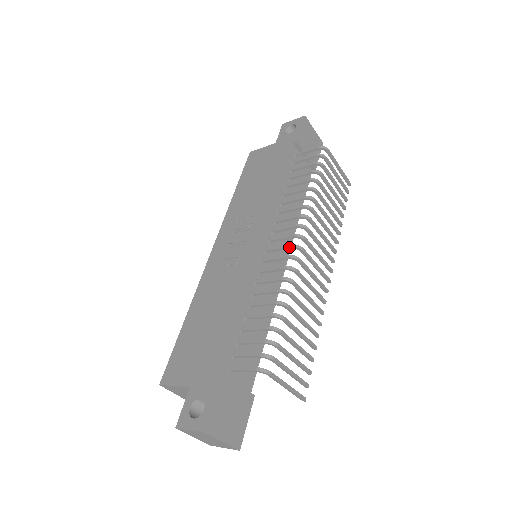
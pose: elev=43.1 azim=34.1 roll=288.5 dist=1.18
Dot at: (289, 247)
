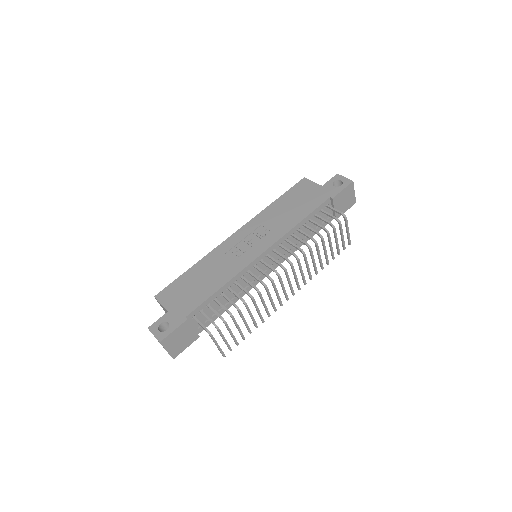
Dot at: (273, 270)
